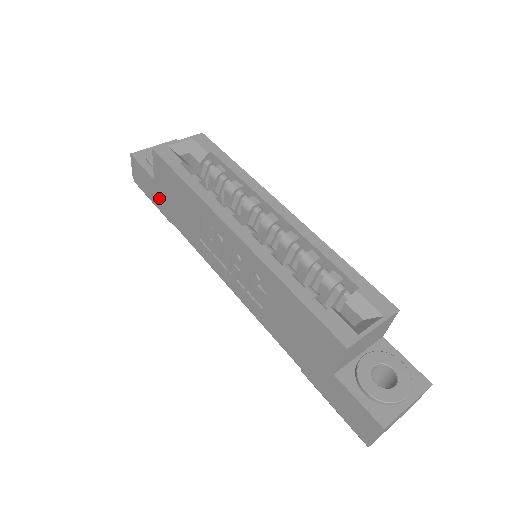
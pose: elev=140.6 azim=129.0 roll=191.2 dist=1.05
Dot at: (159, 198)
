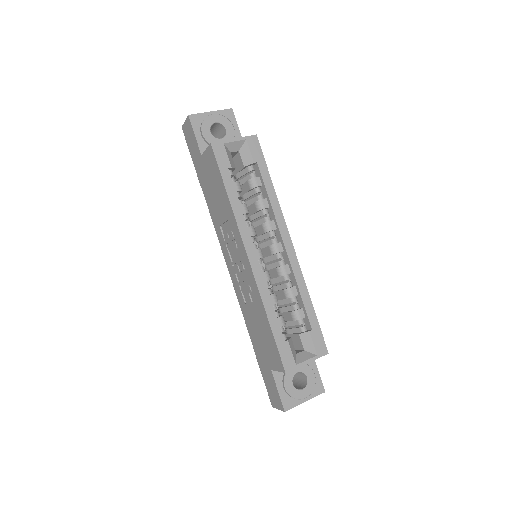
Dot at: (199, 168)
